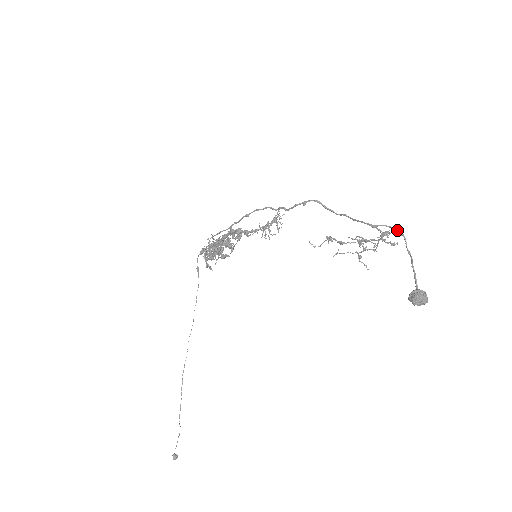
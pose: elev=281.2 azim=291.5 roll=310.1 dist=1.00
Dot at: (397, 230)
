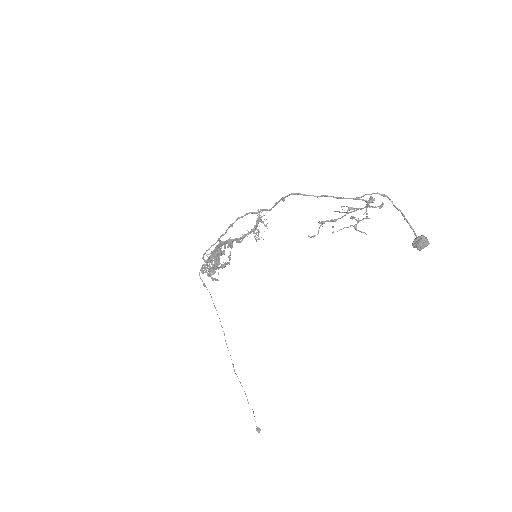
Dot at: (379, 194)
